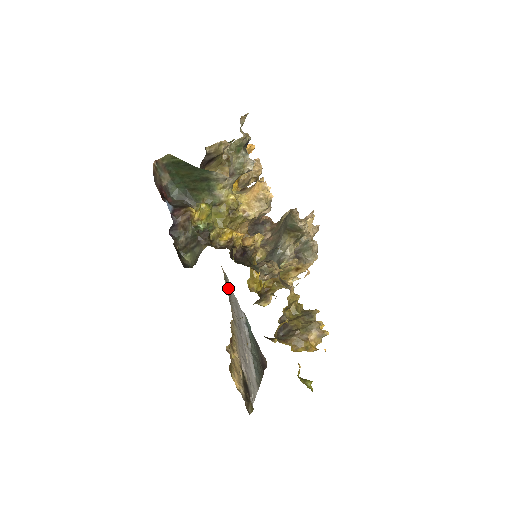
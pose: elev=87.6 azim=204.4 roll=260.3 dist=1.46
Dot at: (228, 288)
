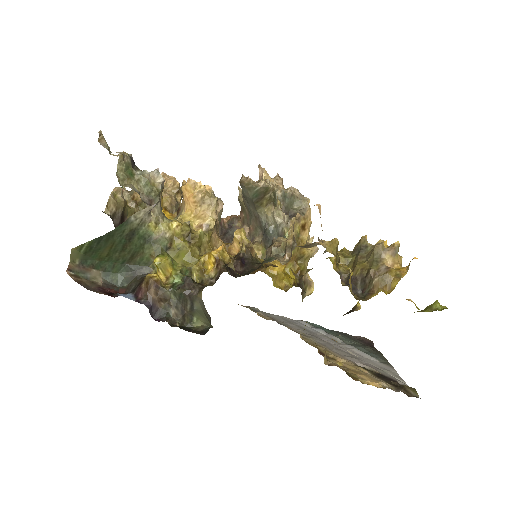
Dot at: (265, 315)
